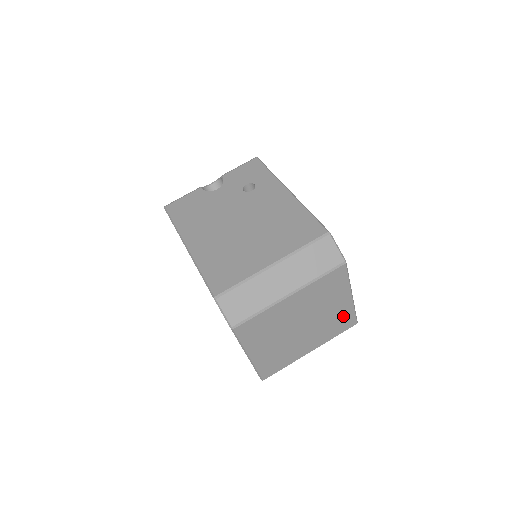
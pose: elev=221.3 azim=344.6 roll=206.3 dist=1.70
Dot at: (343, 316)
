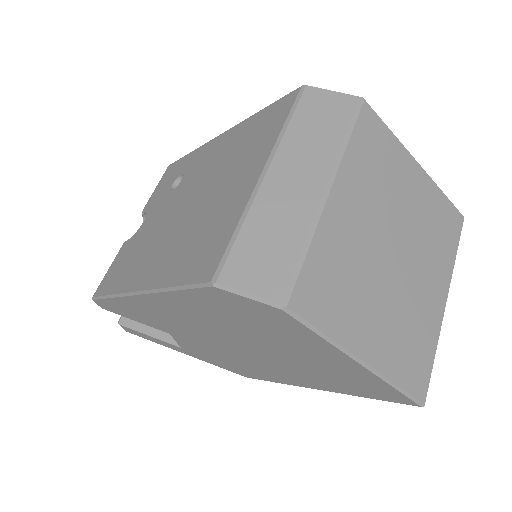
Dot at: (436, 210)
